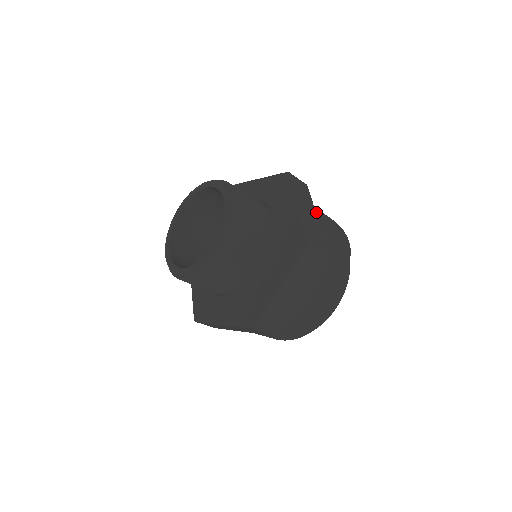
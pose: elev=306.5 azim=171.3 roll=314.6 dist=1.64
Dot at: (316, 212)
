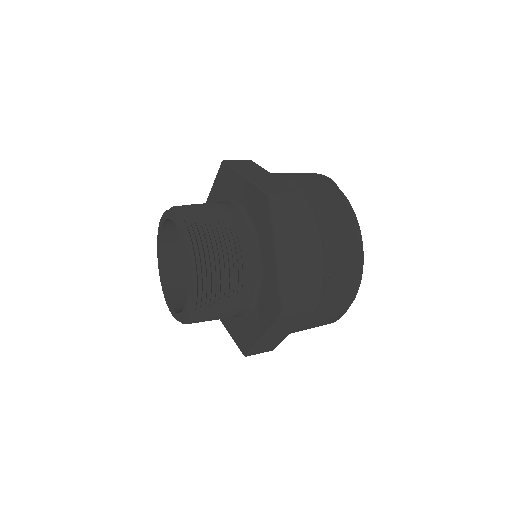
Dot at: (273, 174)
